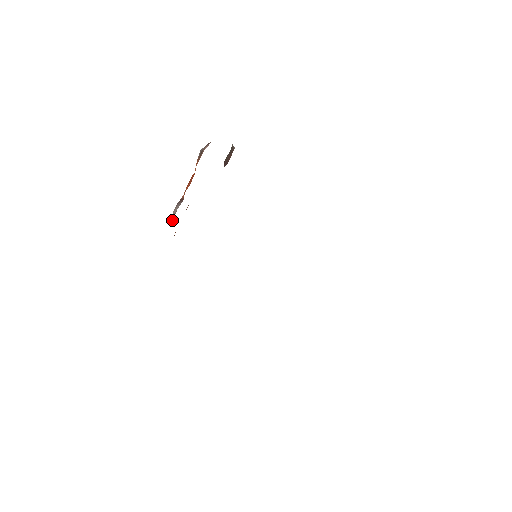
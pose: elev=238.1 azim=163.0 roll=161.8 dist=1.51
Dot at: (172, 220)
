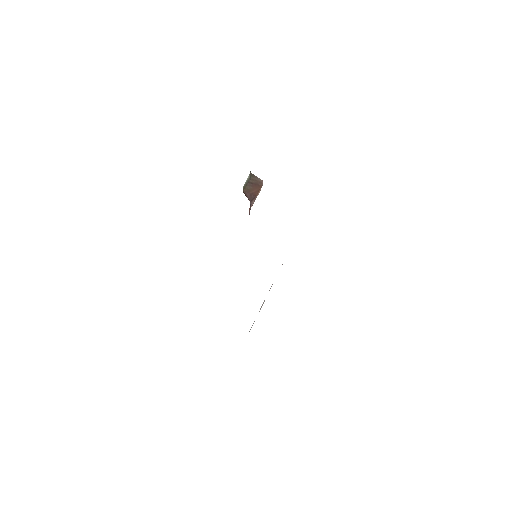
Dot at: occluded
